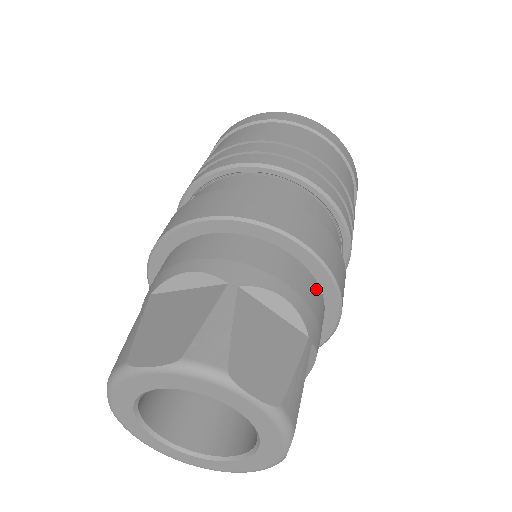
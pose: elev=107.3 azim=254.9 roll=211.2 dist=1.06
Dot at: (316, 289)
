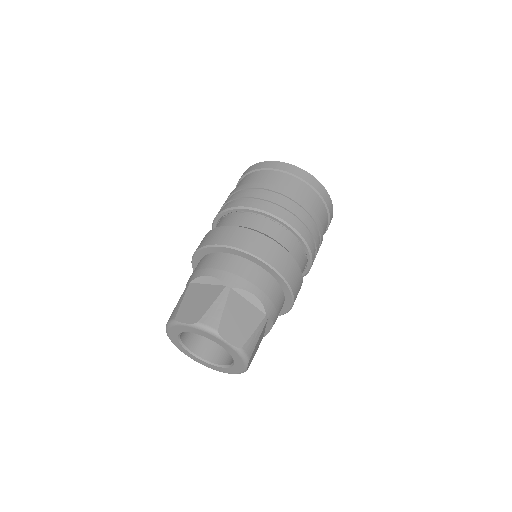
Dot at: (277, 288)
